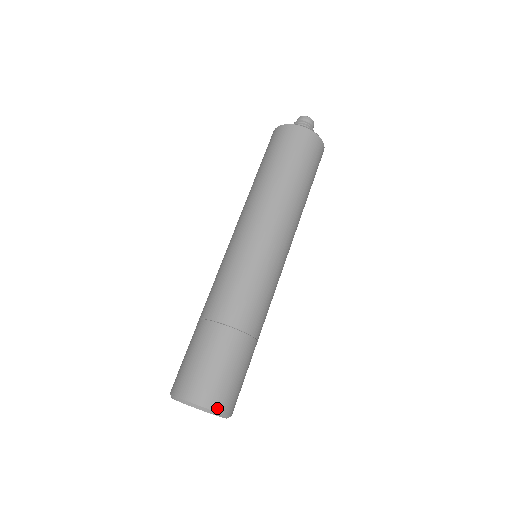
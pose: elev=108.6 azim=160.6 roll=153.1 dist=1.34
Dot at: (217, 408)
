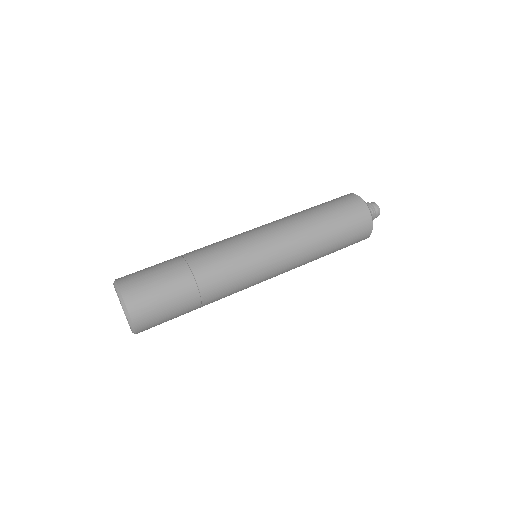
Dot at: (126, 298)
